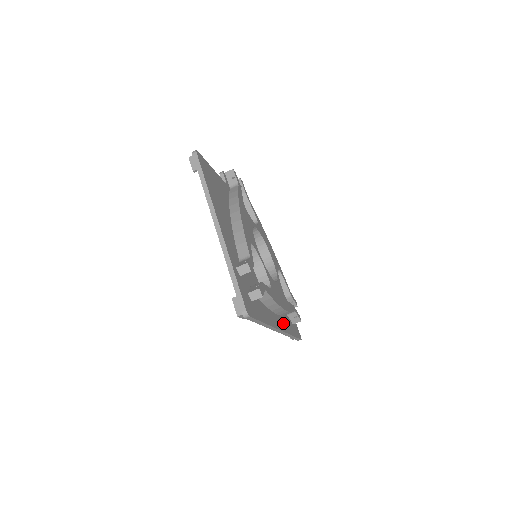
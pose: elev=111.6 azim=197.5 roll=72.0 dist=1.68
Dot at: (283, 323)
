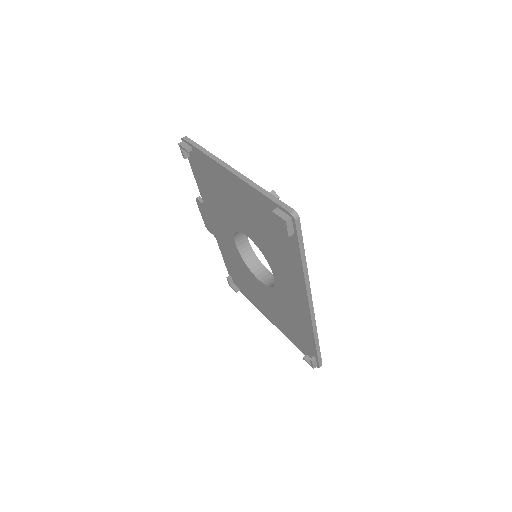
Dot at: occluded
